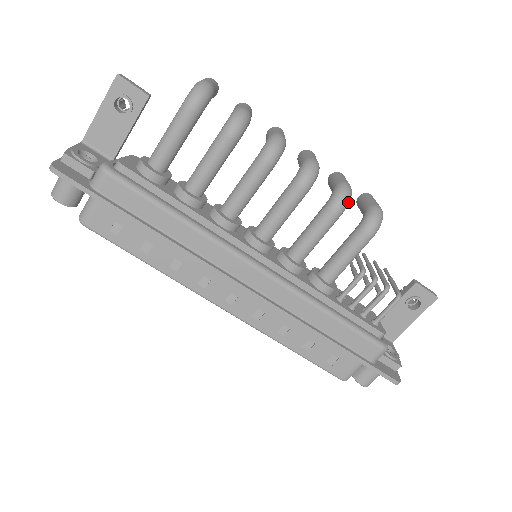
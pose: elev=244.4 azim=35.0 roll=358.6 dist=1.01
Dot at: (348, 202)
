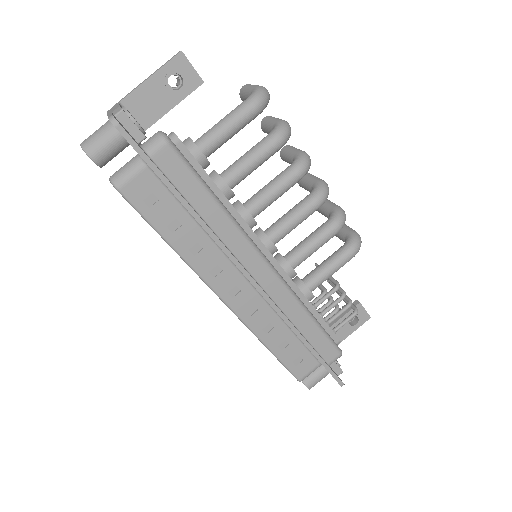
Dot at: occluded
